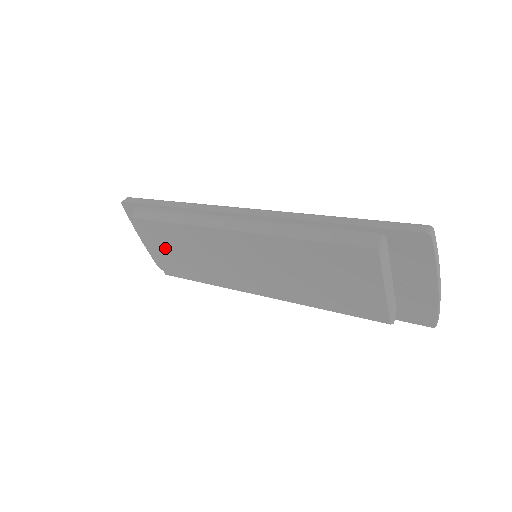
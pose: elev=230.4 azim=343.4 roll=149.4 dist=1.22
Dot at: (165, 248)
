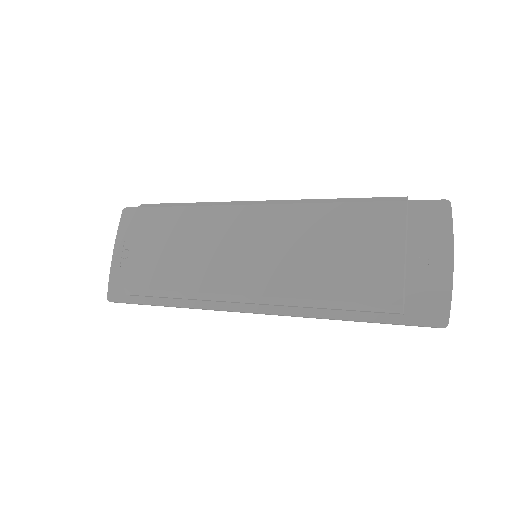
Dot at: (152, 244)
